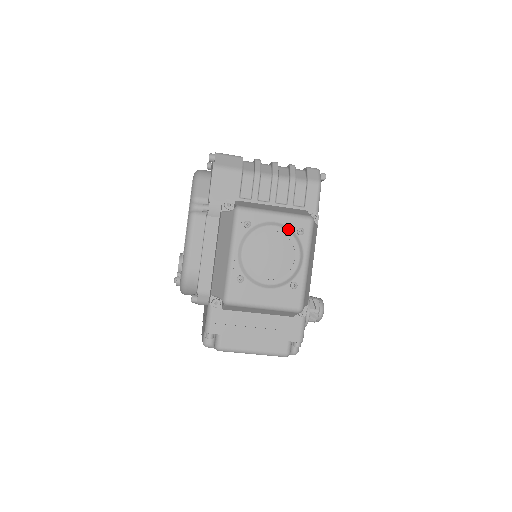
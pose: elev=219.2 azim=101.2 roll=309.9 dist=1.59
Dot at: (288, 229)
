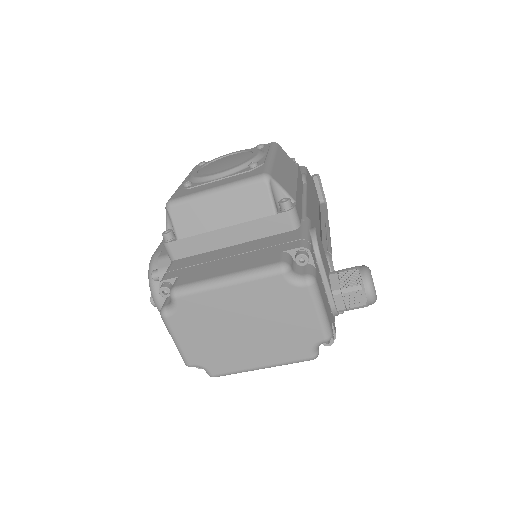
Dot at: occluded
